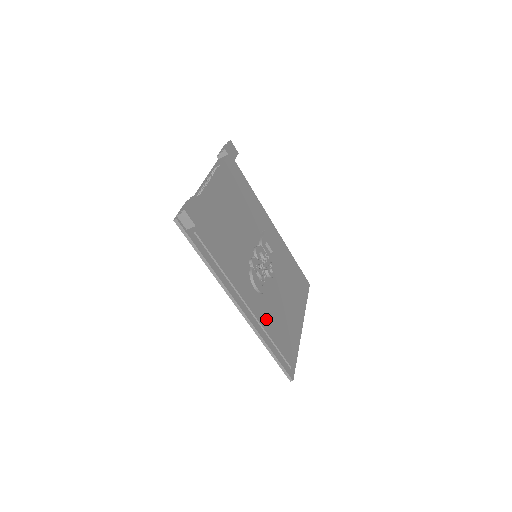
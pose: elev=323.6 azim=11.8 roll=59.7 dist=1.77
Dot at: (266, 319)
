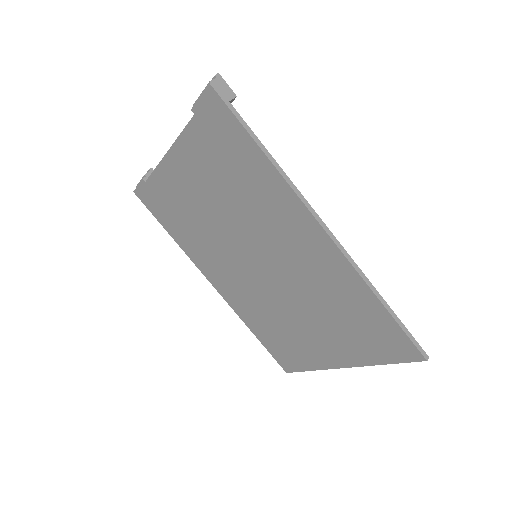
Dot at: occluded
